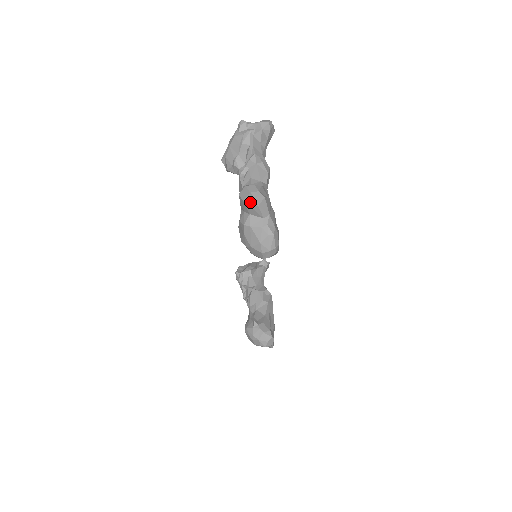
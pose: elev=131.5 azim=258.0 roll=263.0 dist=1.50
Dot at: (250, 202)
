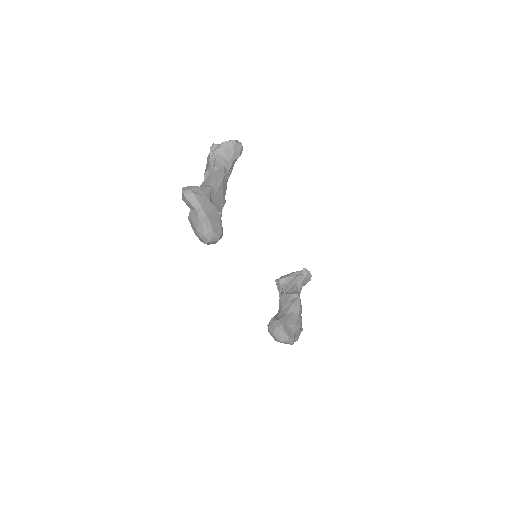
Dot at: (184, 199)
